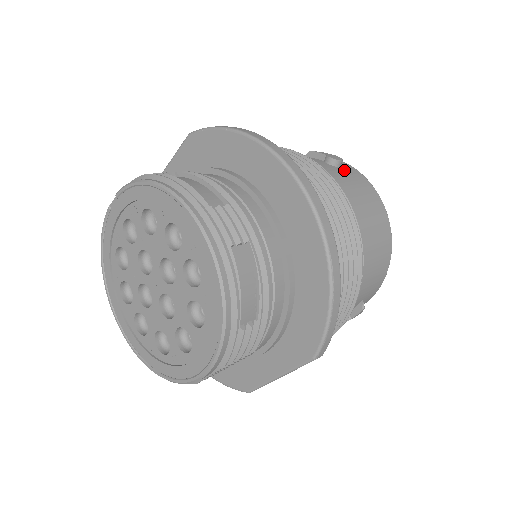
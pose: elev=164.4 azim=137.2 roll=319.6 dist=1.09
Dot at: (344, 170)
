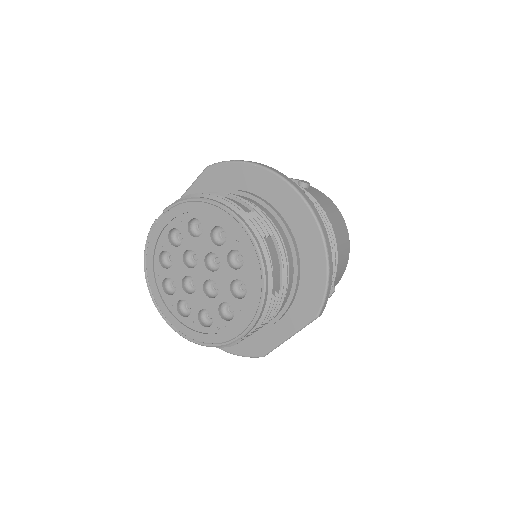
Dot at: (312, 191)
